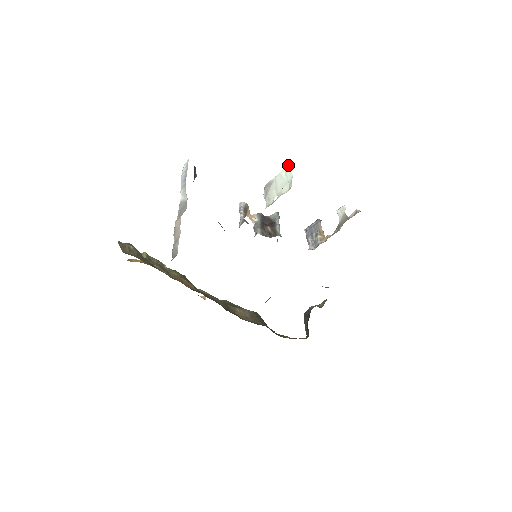
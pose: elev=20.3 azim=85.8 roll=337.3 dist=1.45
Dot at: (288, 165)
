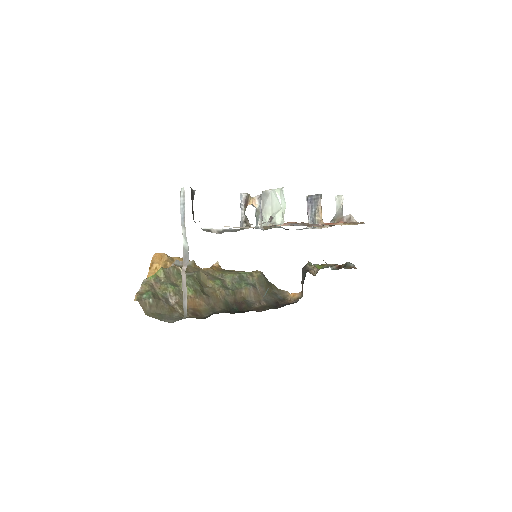
Dot at: (282, 188)
